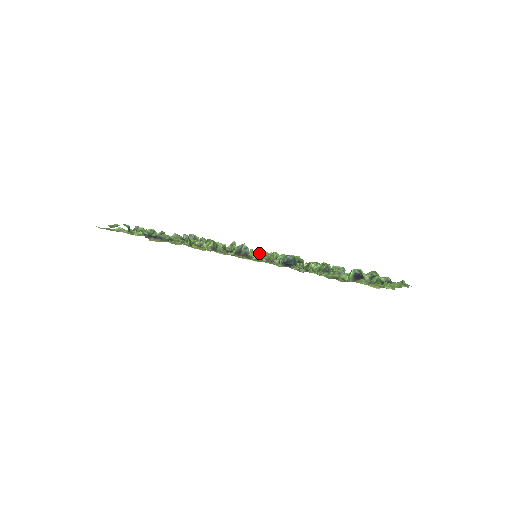
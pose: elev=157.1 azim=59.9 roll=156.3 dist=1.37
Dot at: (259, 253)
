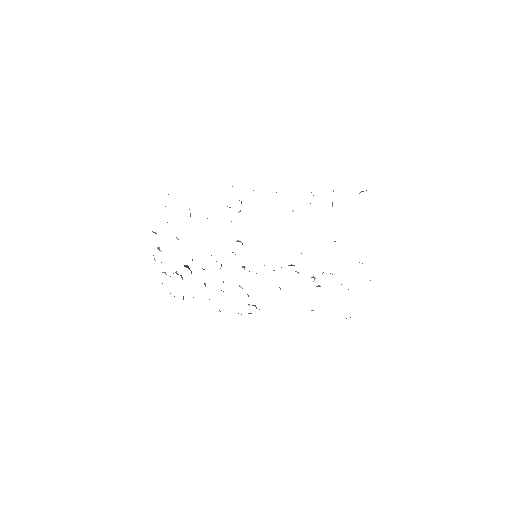
Dot at: occluded
